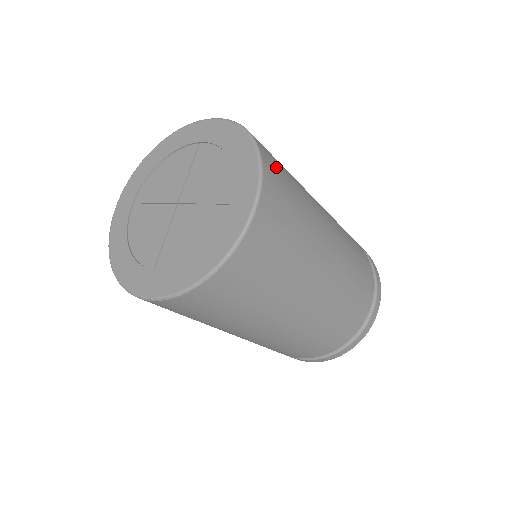
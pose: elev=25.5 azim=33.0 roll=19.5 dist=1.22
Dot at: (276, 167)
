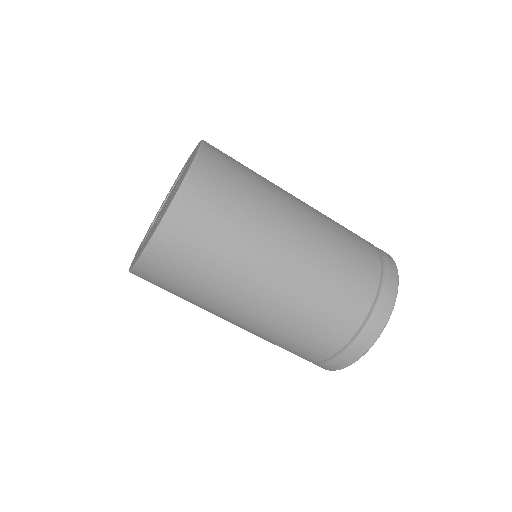
Dot at: occluded
